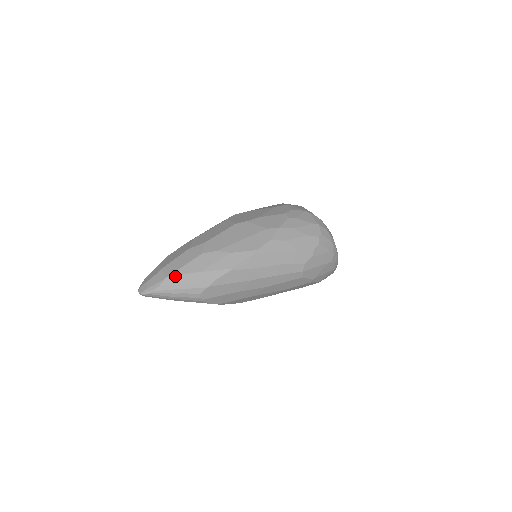
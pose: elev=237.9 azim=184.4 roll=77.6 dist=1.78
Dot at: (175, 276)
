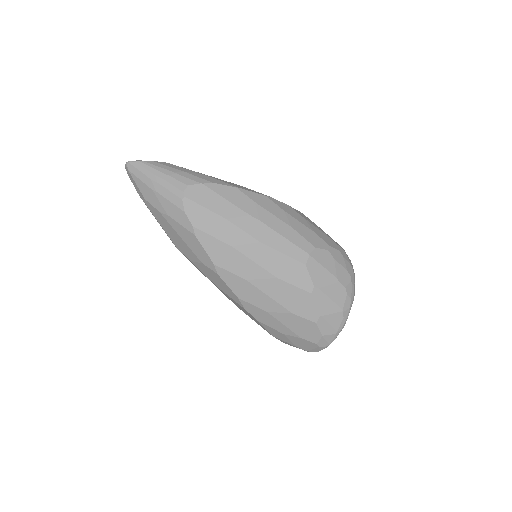
Dot at: (175, 165)
